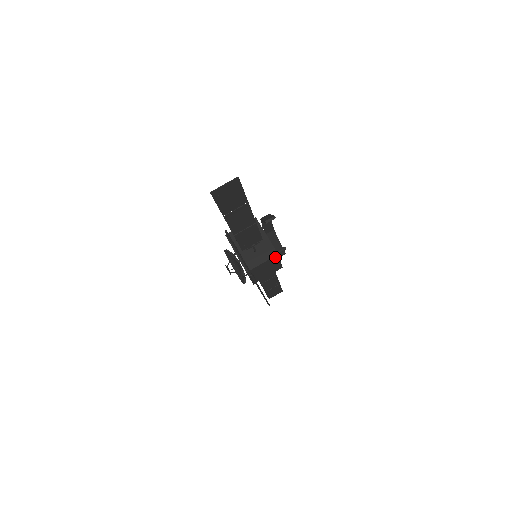
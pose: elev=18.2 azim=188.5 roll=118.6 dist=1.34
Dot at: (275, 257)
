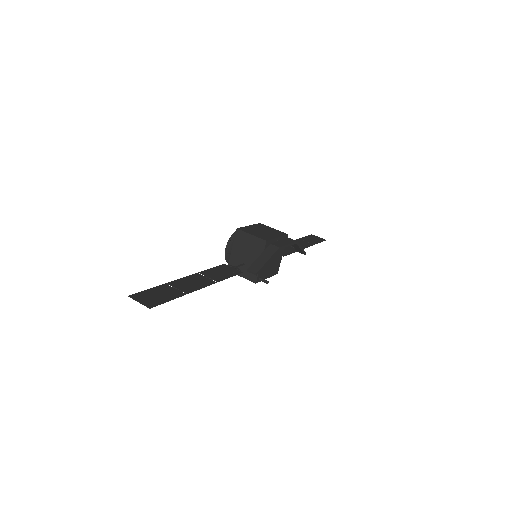
Dot at: (255, 281)
